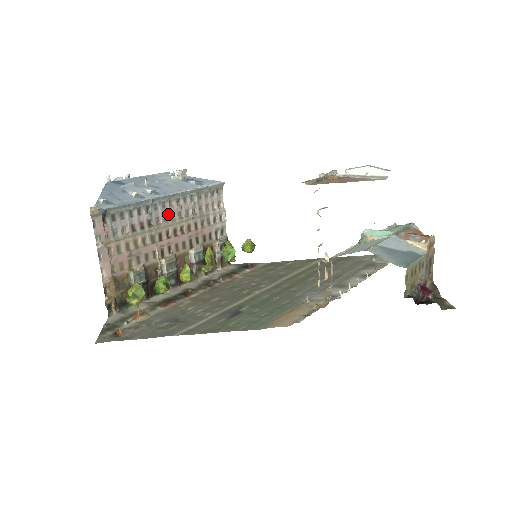
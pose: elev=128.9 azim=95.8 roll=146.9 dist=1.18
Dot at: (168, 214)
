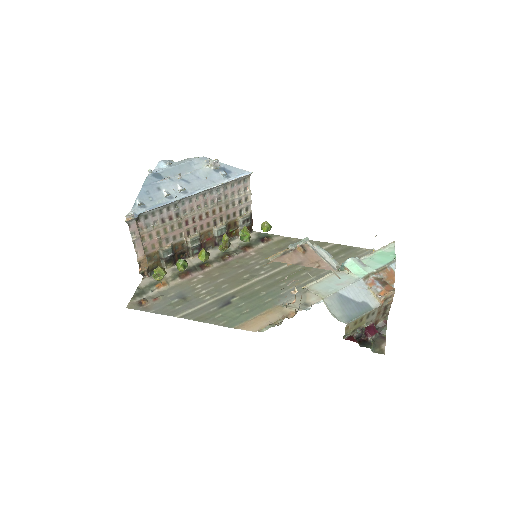
Dot at: (194, 206)
